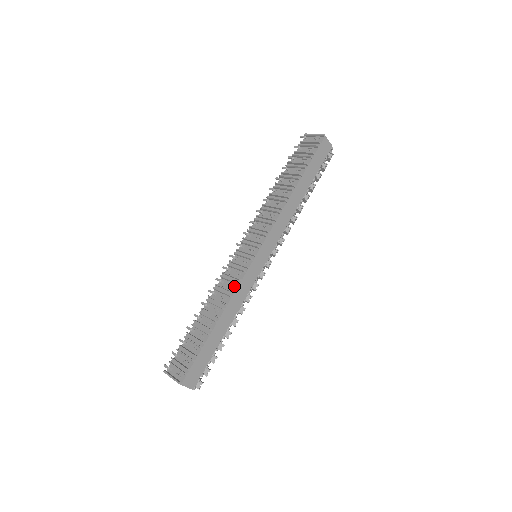
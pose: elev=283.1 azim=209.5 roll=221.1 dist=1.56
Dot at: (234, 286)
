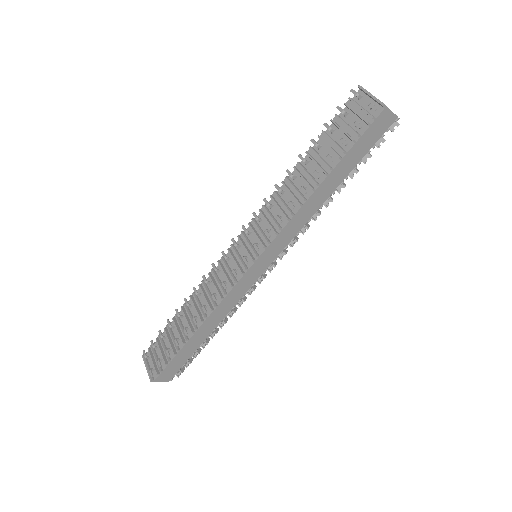
Dot at: (219, 297)
